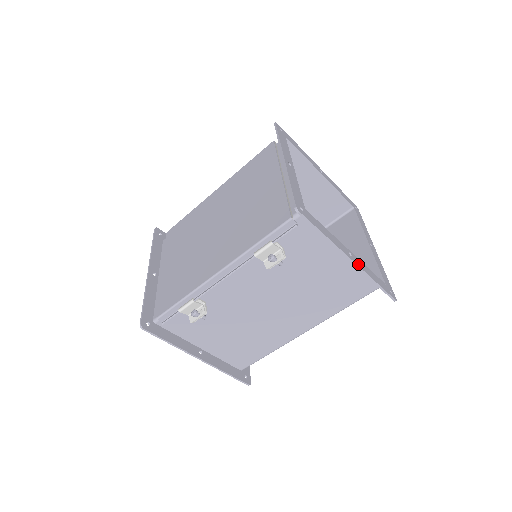
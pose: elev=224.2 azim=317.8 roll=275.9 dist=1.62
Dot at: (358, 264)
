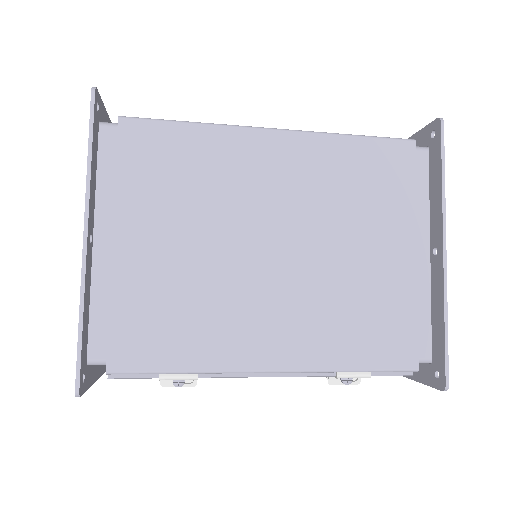
Dot at: occluded
